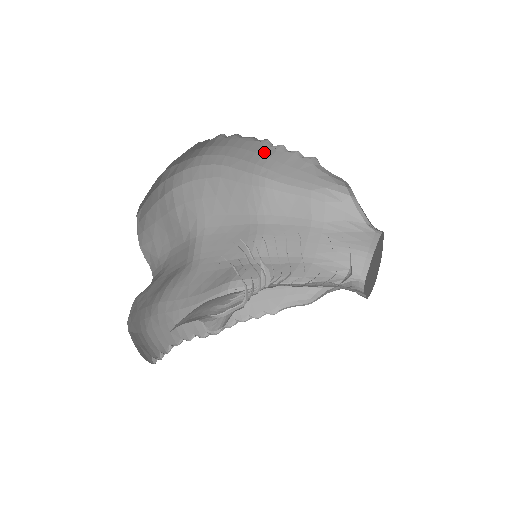
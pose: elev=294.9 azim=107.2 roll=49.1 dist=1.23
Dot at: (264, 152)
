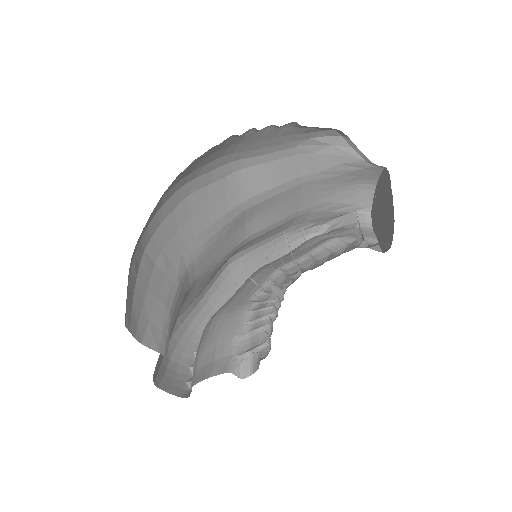
Dot at: (231, 143)
